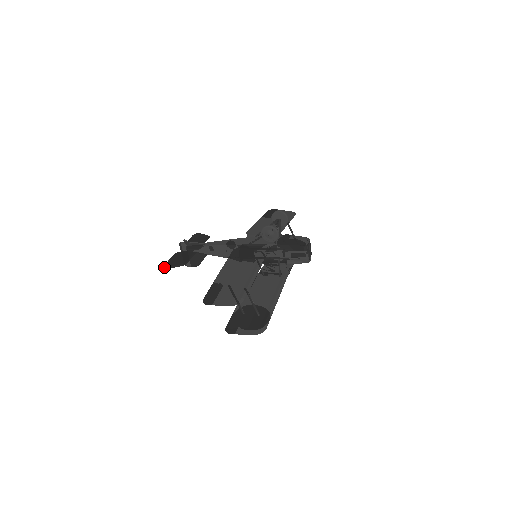
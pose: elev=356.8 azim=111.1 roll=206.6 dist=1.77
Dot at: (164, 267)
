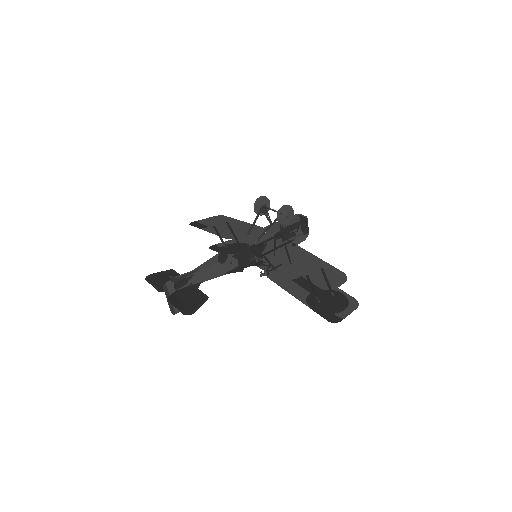
Dot at: (188, 313)
